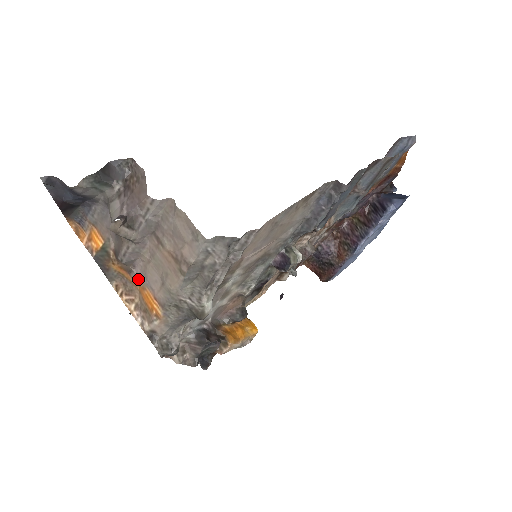
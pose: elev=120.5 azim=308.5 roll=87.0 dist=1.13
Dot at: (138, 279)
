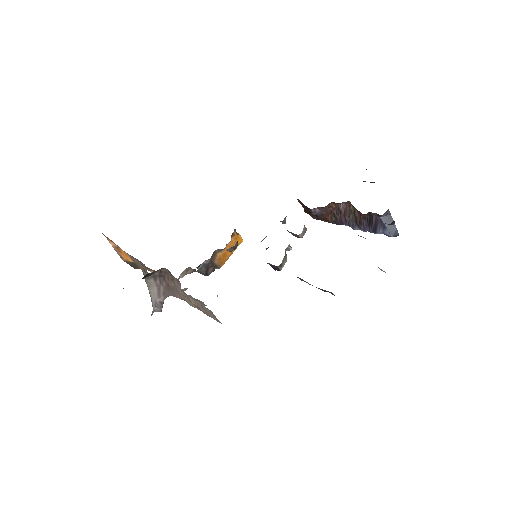
Dot at: occluded
